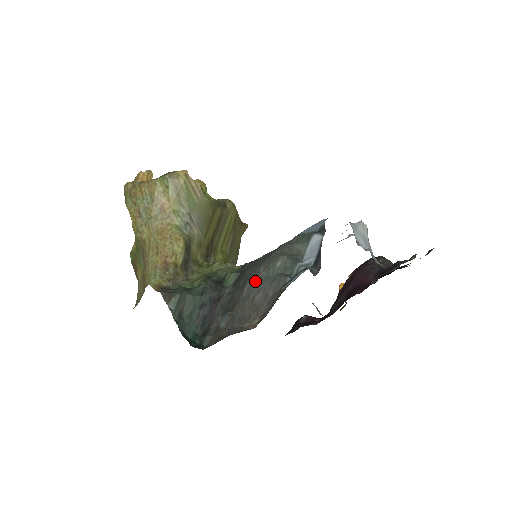
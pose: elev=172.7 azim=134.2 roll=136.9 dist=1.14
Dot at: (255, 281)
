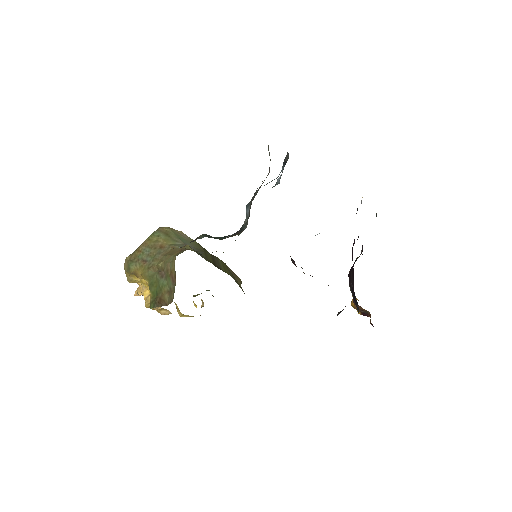
Dot at: occluded
